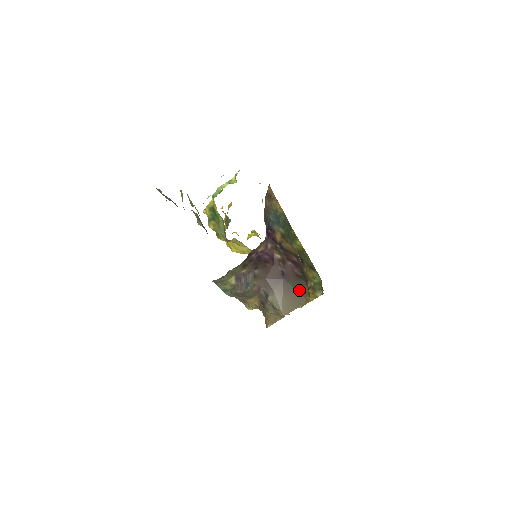
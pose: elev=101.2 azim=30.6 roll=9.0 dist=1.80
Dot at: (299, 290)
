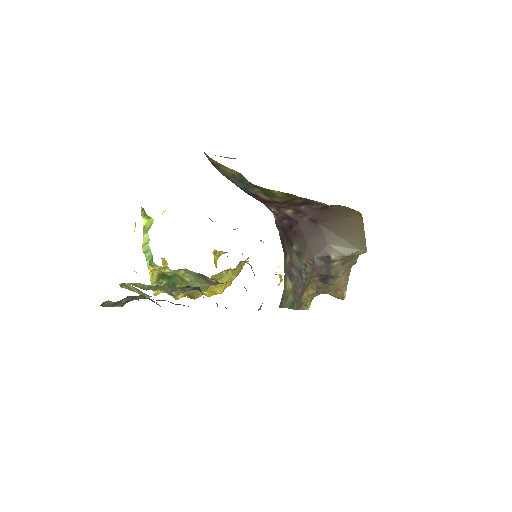
Dot at: (343, 216)
